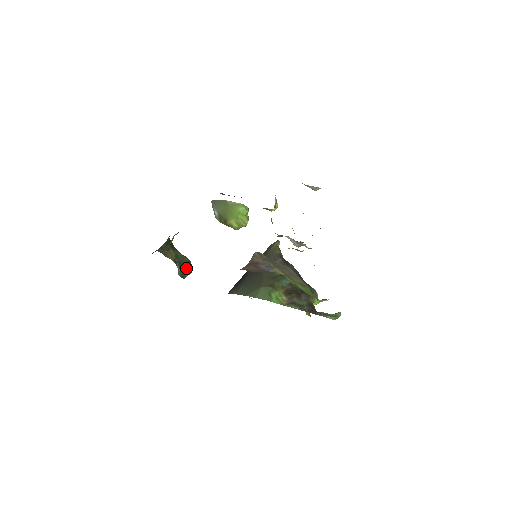
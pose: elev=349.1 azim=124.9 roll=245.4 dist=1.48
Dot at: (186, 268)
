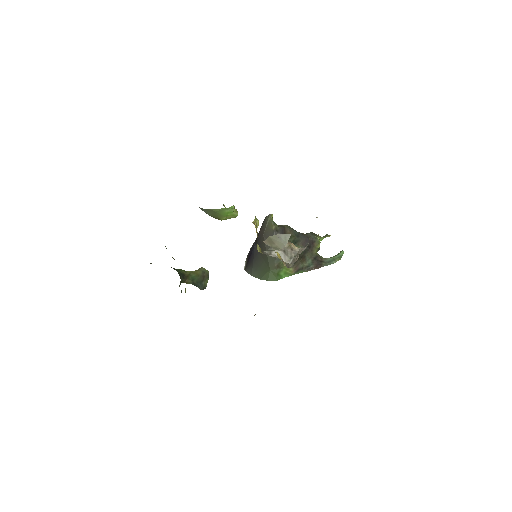
Dot at: (204, 280)
